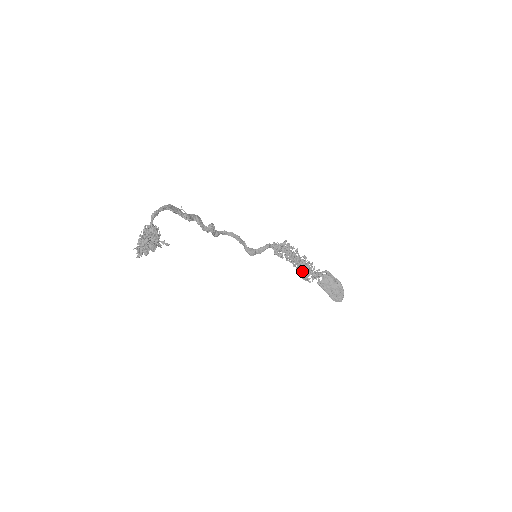
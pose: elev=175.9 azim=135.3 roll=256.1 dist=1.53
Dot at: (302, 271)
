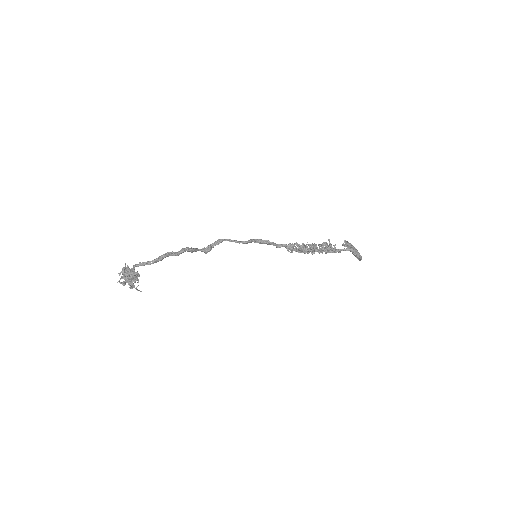
Dot at: occluded
